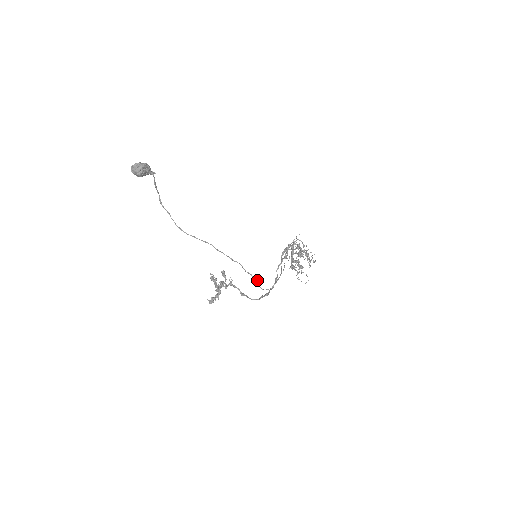
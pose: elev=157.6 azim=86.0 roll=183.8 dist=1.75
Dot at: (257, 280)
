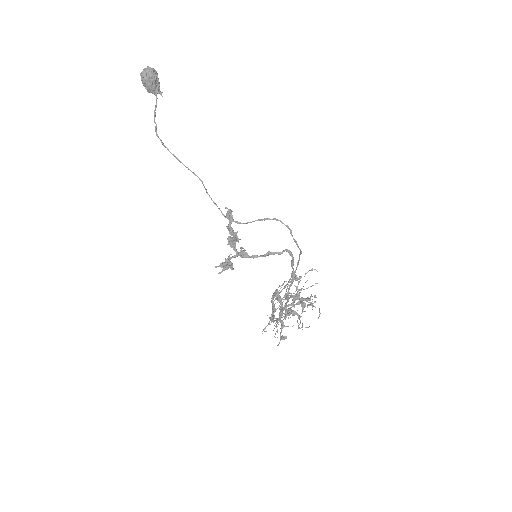
Dot at: occluded
